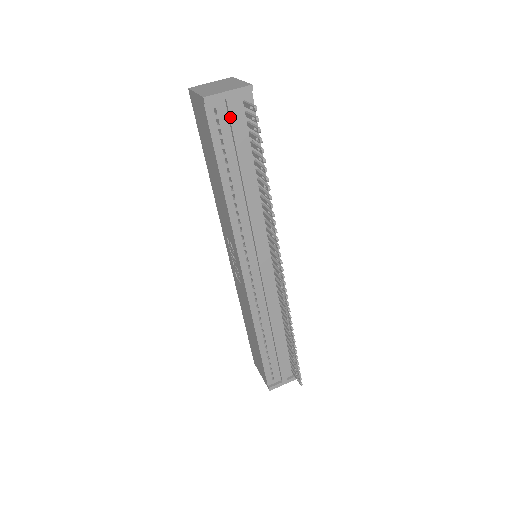
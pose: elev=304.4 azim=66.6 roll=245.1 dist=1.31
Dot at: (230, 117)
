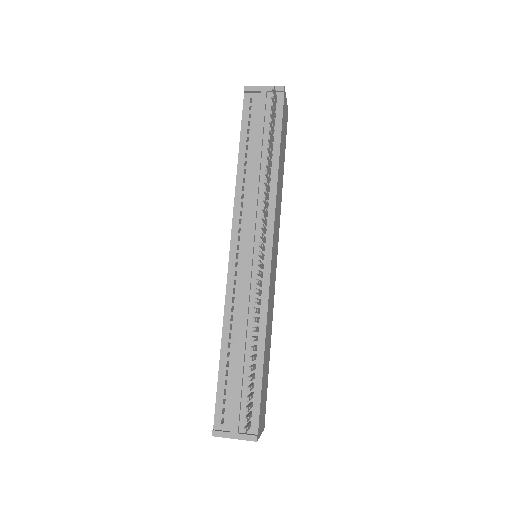
Dot at: (260, 105)
